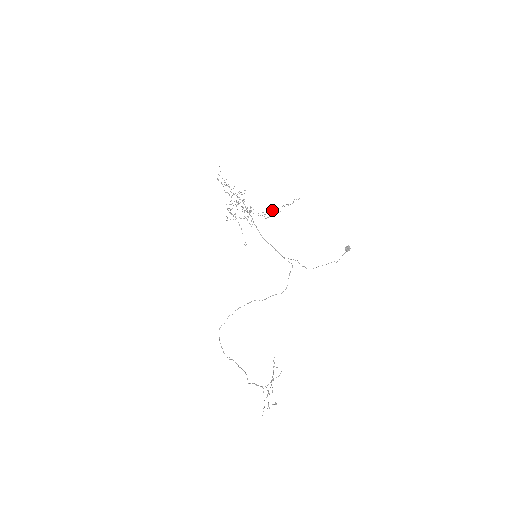
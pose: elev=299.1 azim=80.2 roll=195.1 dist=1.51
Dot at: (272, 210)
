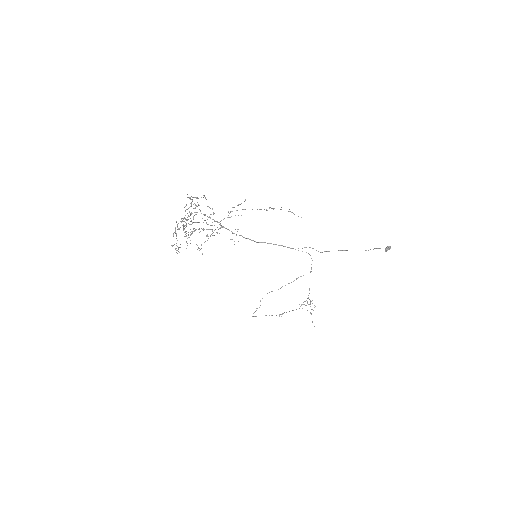
Dot at: occluded
